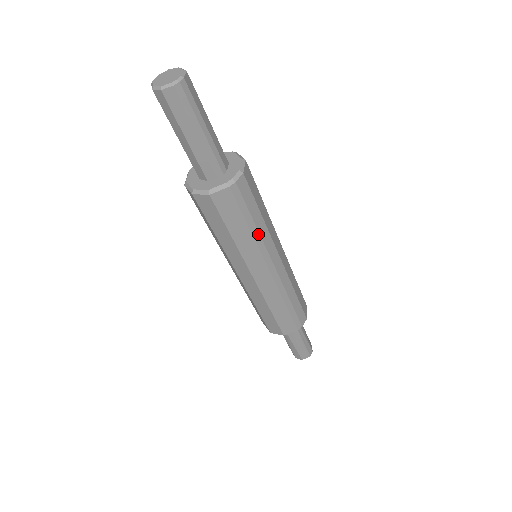
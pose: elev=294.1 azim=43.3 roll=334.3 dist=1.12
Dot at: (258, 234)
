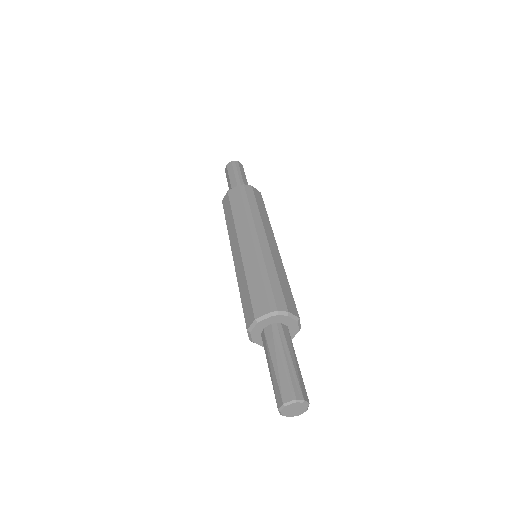
Dot at: (250, 213)
